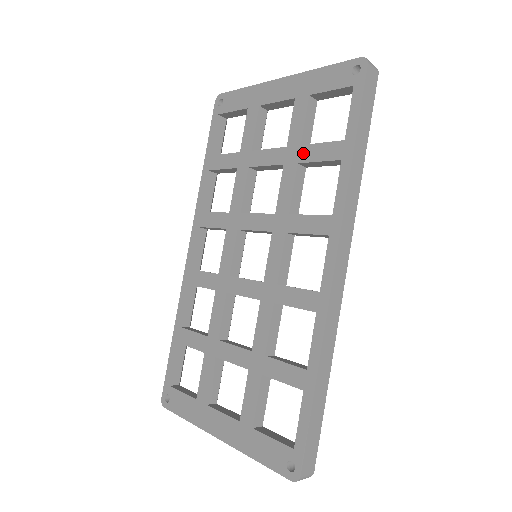
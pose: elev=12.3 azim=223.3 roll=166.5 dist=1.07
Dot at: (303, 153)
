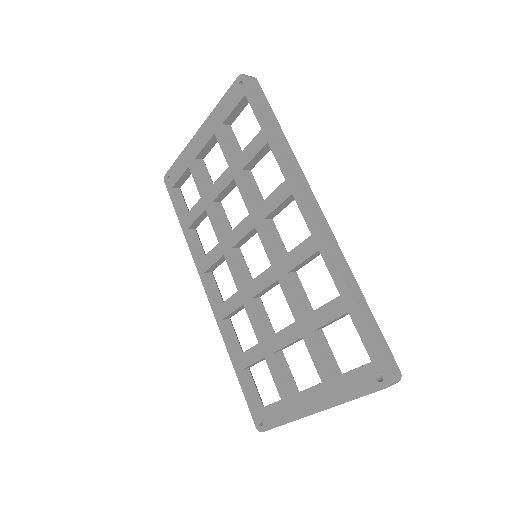
Dot at: (241, 160)
